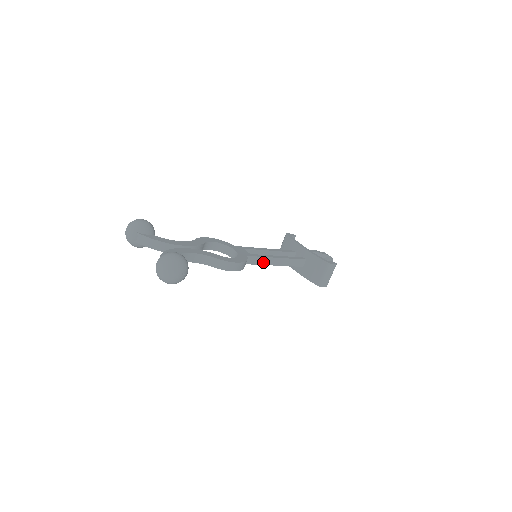
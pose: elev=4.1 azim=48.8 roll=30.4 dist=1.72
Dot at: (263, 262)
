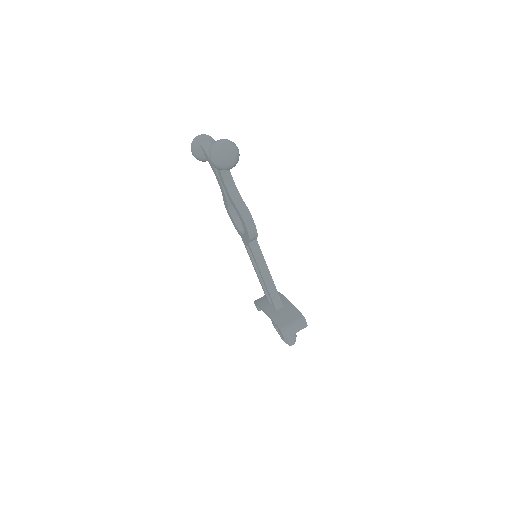
Dot at: (259, 262)
